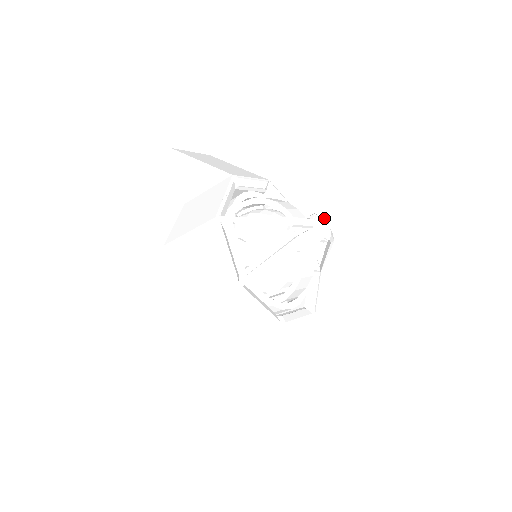
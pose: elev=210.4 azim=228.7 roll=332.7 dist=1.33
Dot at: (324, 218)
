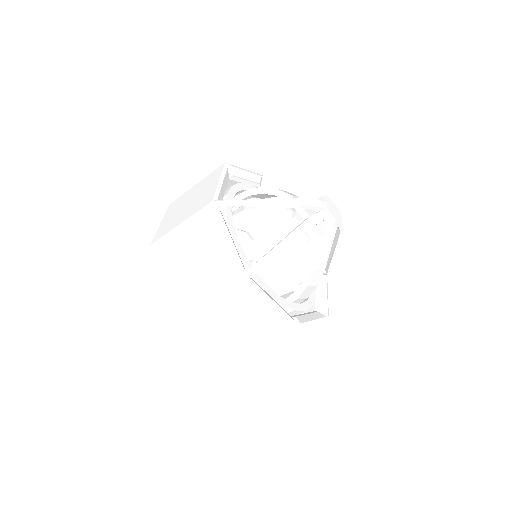
Dot at: (333, 202)
